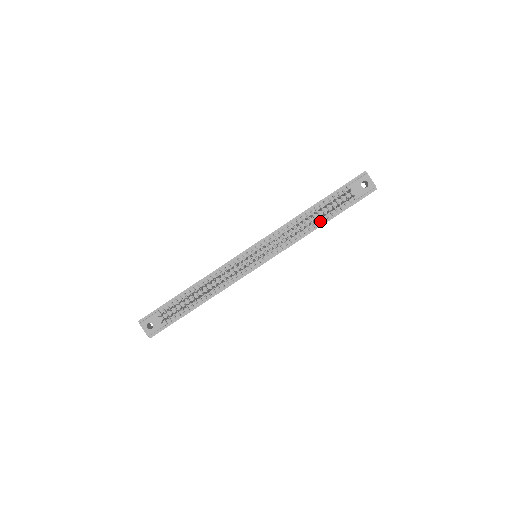
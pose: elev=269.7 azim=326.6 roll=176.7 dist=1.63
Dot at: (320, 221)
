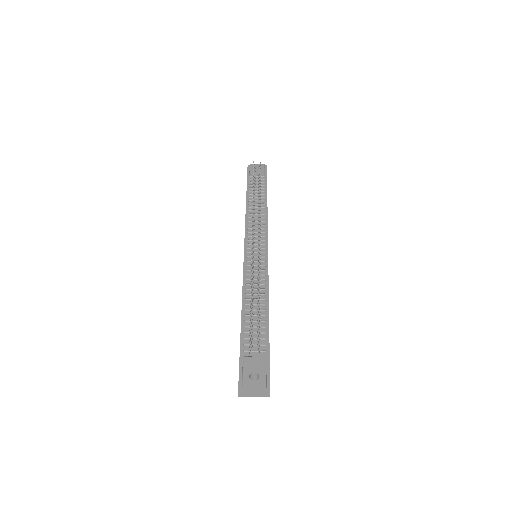
Dot at: (263, 200)
